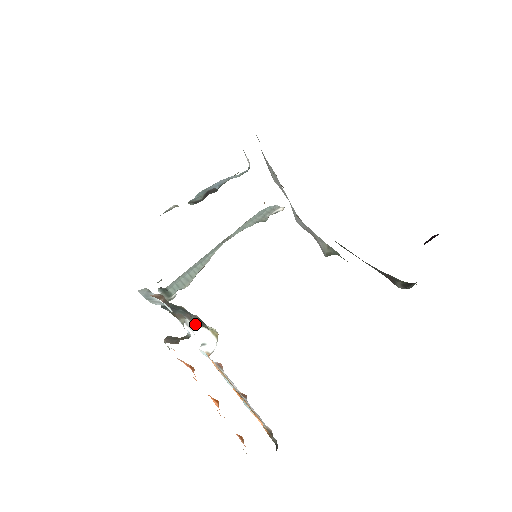
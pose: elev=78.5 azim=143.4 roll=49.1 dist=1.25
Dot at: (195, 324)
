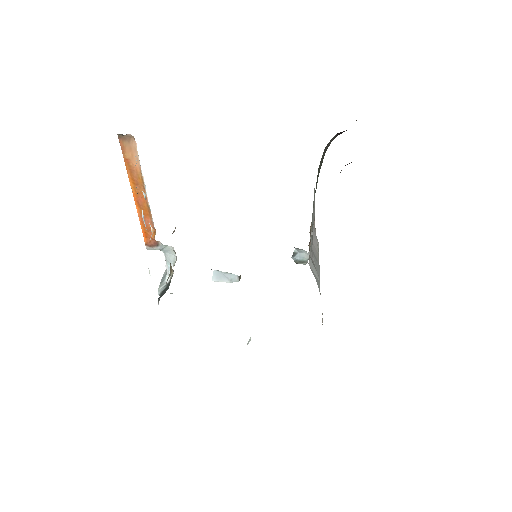
Dot at: occluded
